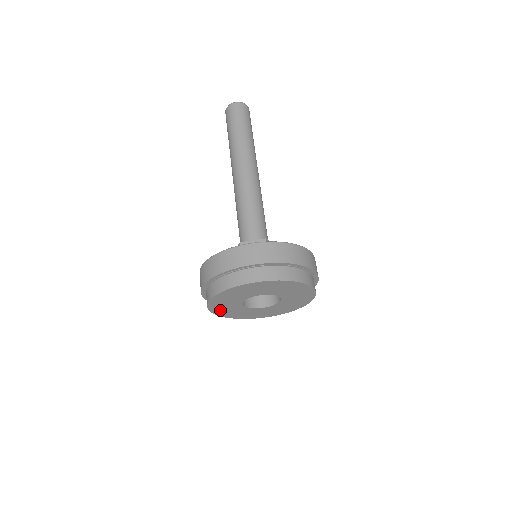
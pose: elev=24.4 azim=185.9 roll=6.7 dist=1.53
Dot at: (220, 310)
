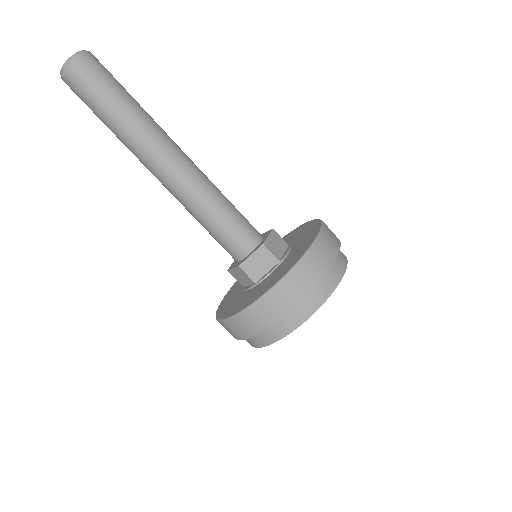
Dot at: occluded
